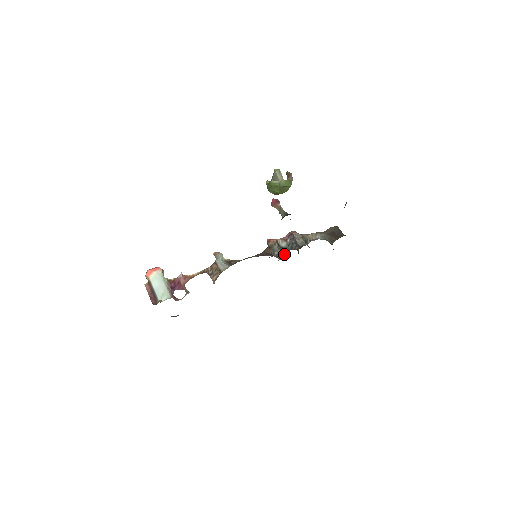
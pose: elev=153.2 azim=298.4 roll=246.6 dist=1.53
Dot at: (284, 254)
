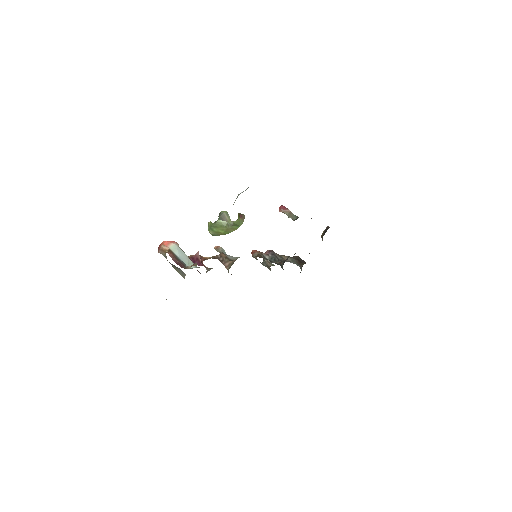
Dot at: occluded
